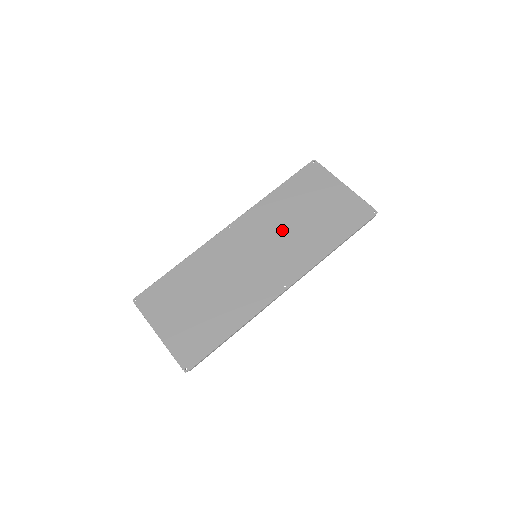
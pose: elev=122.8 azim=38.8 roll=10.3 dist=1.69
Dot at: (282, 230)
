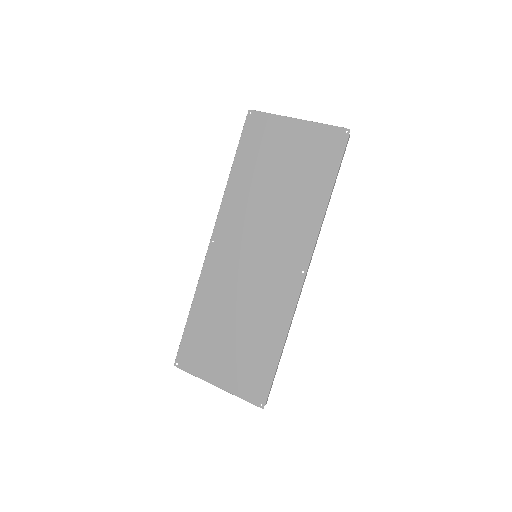
Dot at: (264, 212)
